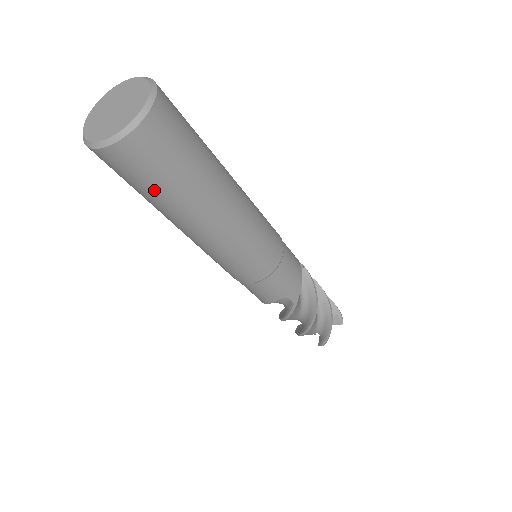
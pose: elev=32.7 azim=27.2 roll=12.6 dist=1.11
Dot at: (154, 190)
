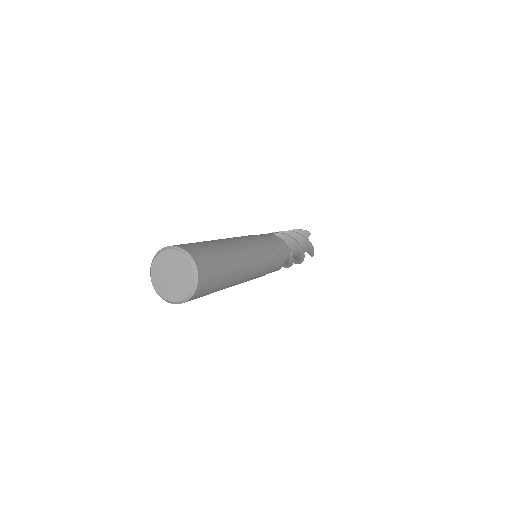
Dot at: (217, 287)
